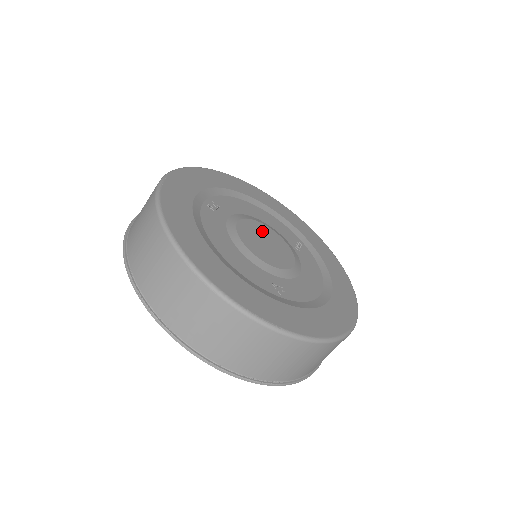
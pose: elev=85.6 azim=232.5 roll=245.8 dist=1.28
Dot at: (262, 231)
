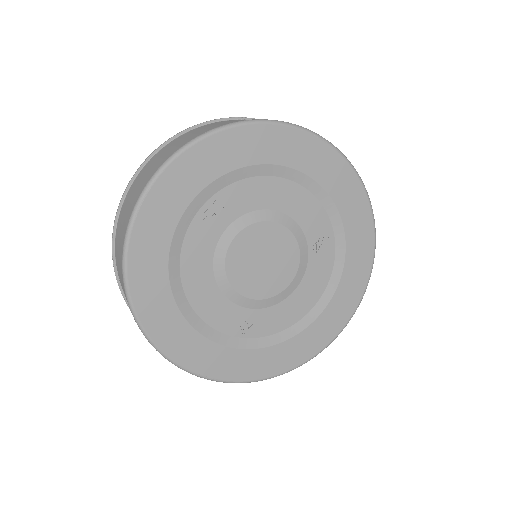
Dot at: (269, 240)
